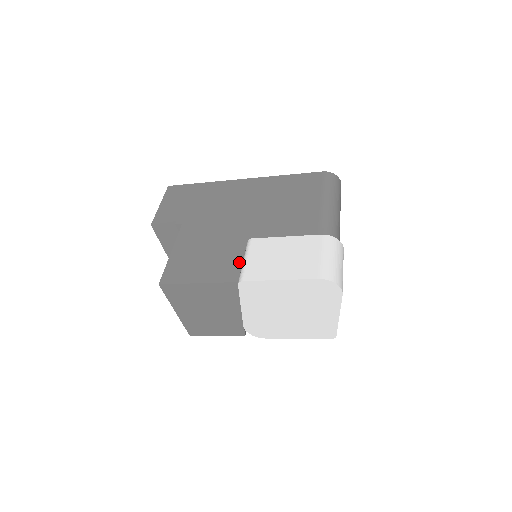
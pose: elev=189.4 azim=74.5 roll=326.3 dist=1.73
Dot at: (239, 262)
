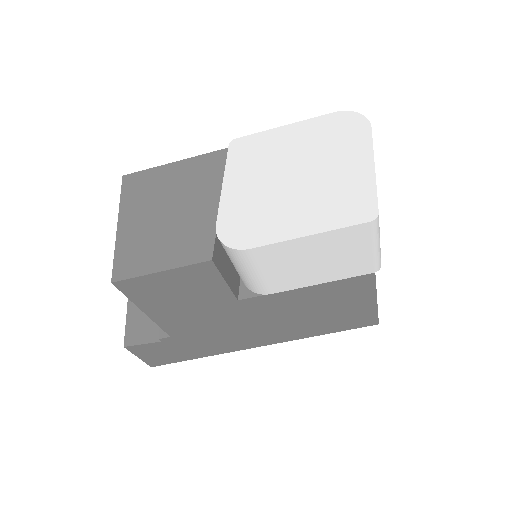
Dot at: occluded
